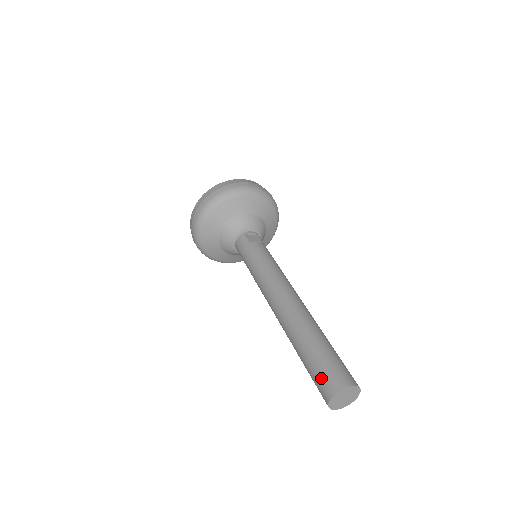
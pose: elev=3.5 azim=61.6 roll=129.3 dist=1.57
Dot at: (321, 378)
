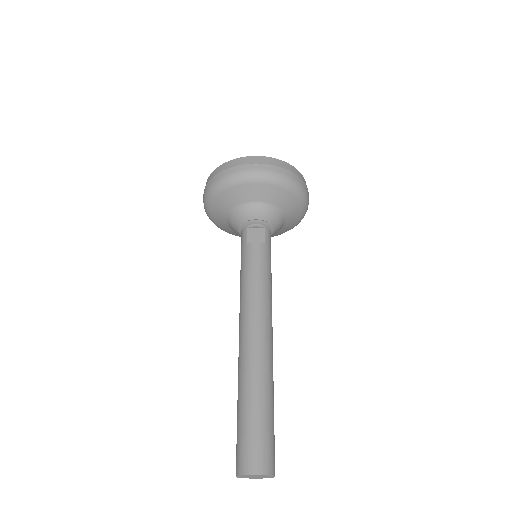
Dot at: (236, 449)
